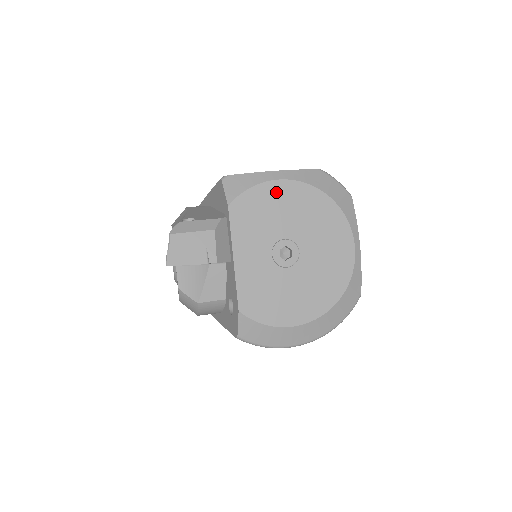
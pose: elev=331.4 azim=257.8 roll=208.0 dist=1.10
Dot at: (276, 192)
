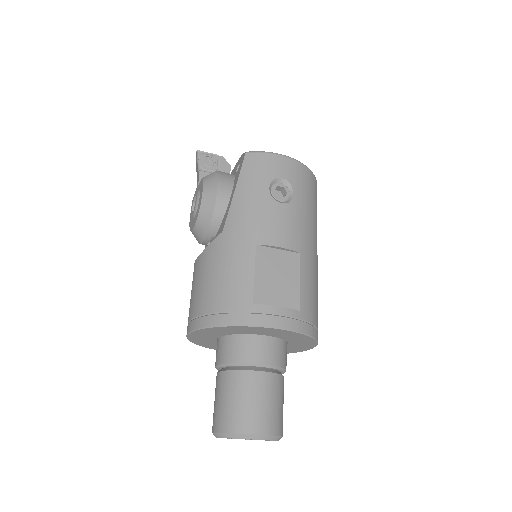
Dot at: occluded
